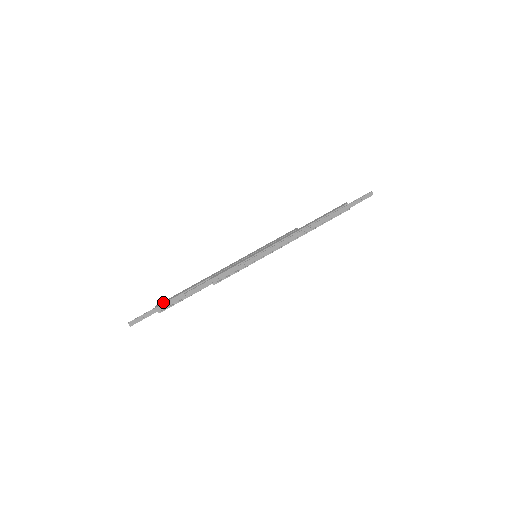
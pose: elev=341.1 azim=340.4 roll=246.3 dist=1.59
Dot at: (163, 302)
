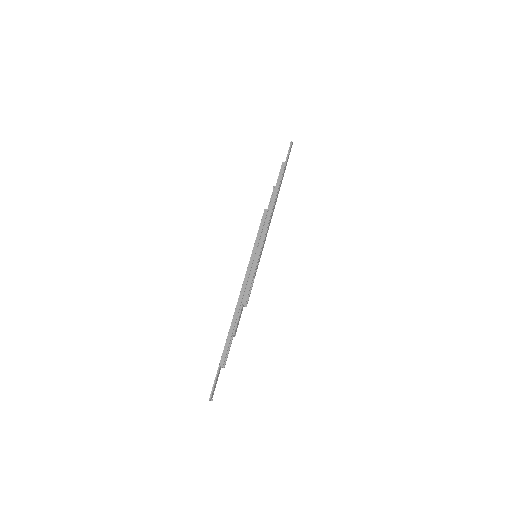
Dot at: (223, 356)
